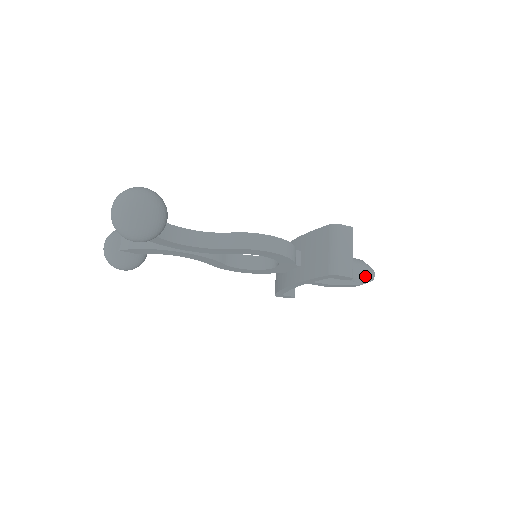
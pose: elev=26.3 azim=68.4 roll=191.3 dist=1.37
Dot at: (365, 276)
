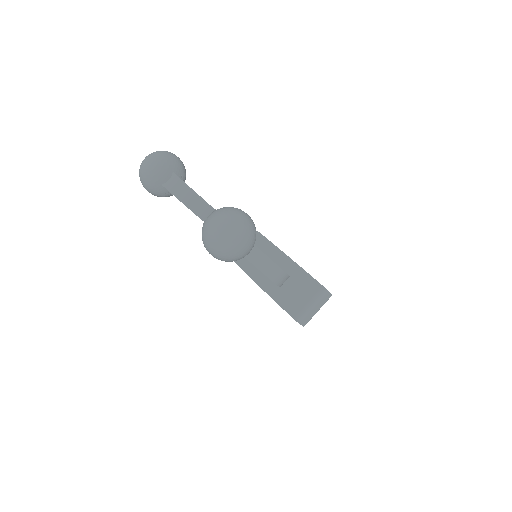
Dot at: occluded
